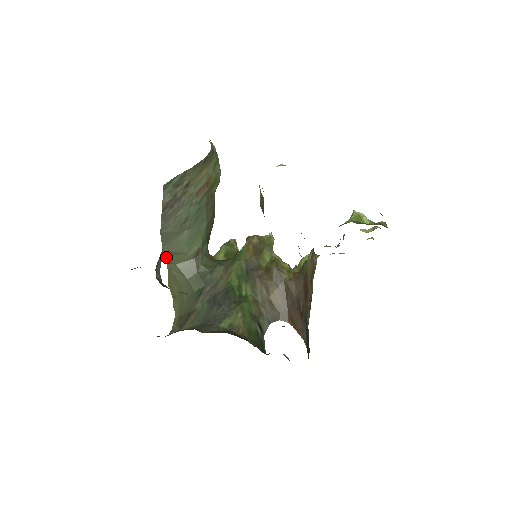
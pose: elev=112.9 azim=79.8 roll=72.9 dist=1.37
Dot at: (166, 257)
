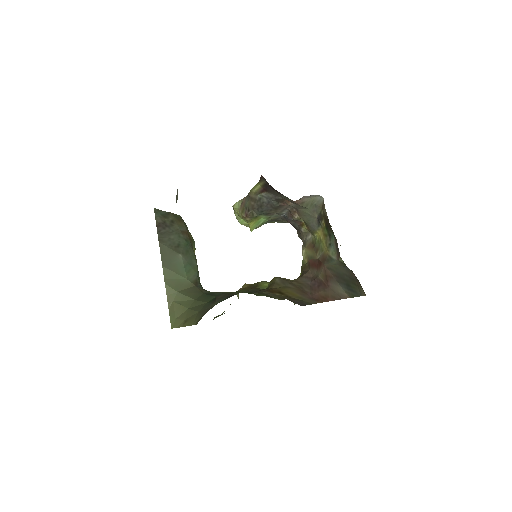
Dot at: (166, 280)
